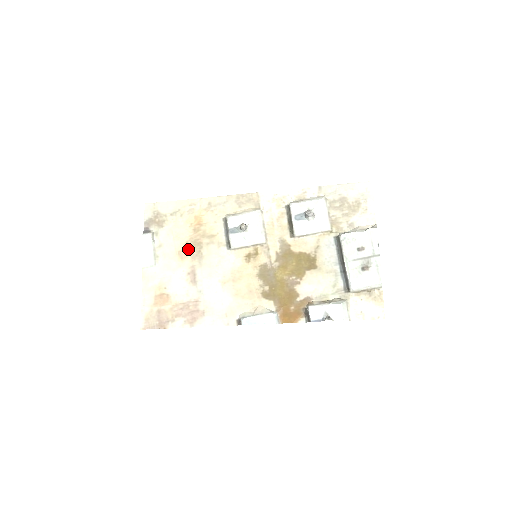
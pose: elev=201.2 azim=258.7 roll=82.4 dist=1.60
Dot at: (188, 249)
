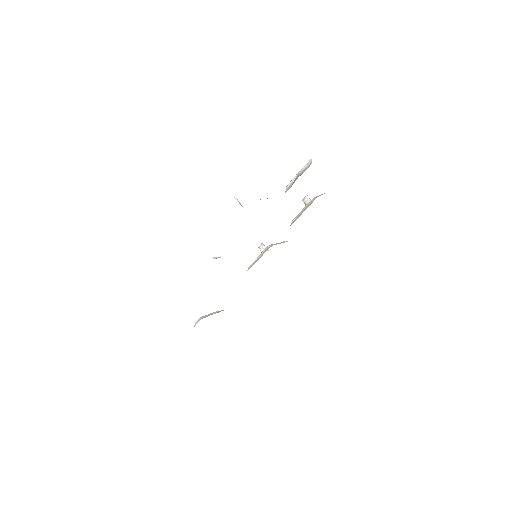
Dot at: occluded
